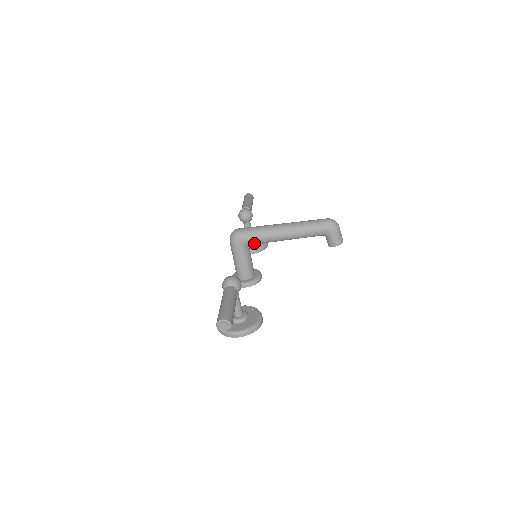
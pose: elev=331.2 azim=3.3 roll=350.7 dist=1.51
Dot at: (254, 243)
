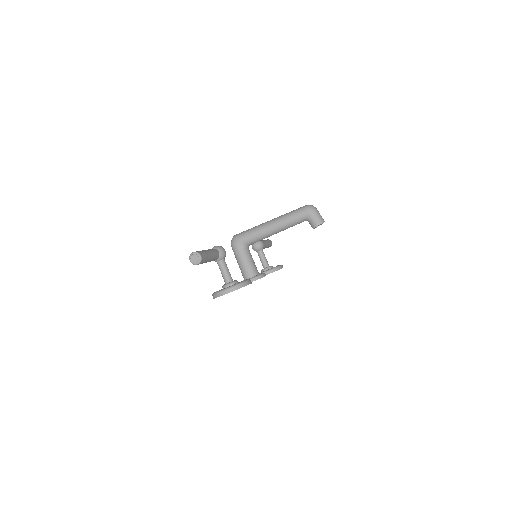
Dot at: (250, 241)
